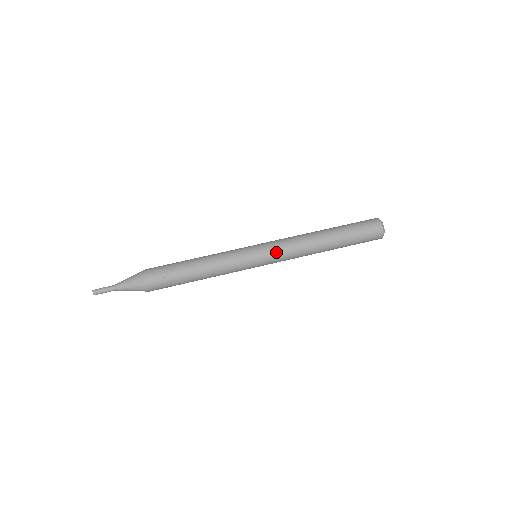
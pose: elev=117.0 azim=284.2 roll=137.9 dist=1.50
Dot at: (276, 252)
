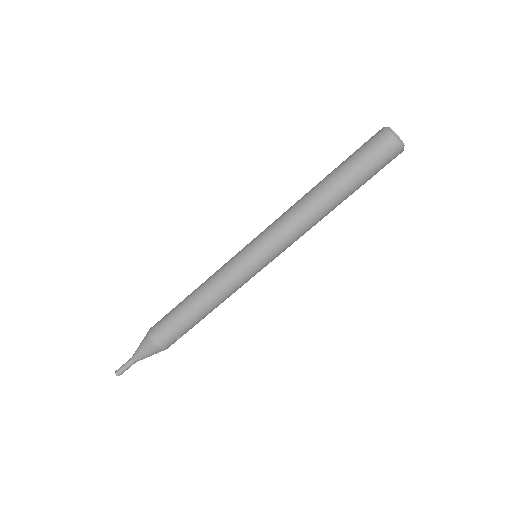
Dot at: (281, 251)
